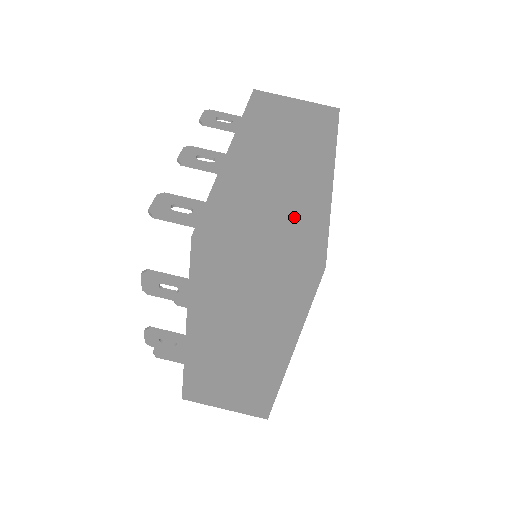
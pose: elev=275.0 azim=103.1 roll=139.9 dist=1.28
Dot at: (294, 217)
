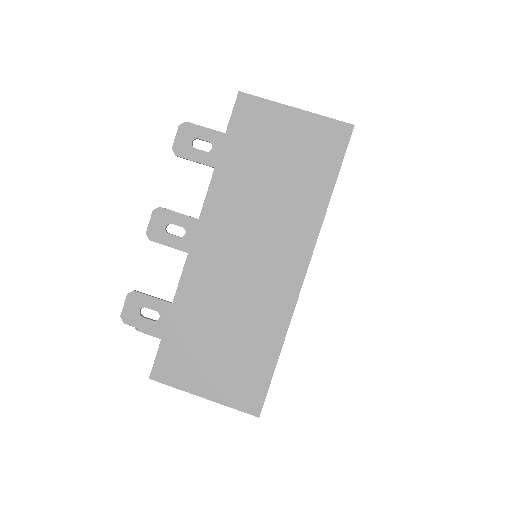
Dot at: (244, 353)
